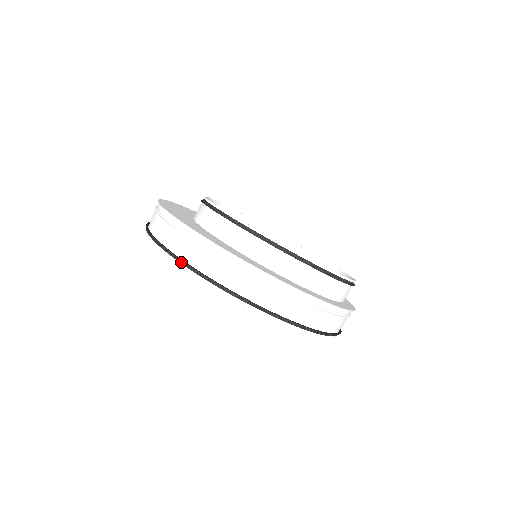
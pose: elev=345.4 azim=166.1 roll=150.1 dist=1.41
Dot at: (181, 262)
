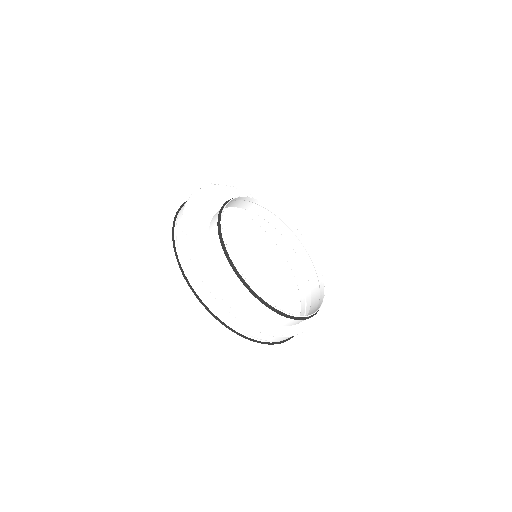
Dot at: (174, 222)
